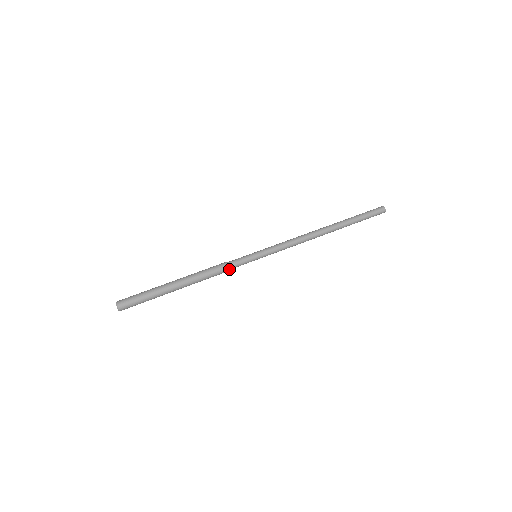
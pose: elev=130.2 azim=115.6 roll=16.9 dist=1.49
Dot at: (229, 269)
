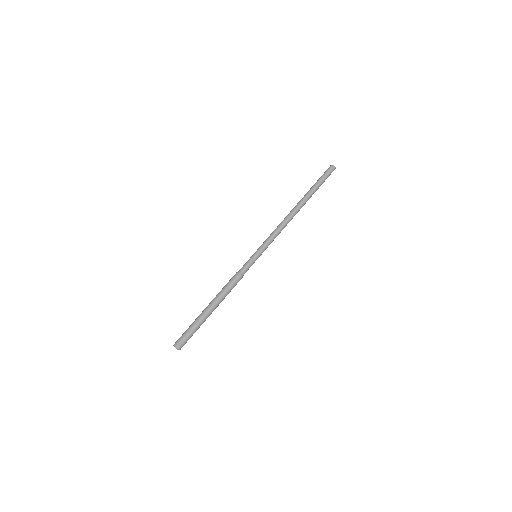
Dot at: (241, 276)
